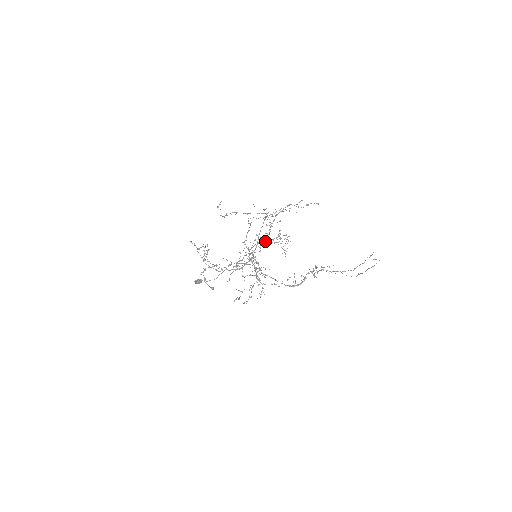
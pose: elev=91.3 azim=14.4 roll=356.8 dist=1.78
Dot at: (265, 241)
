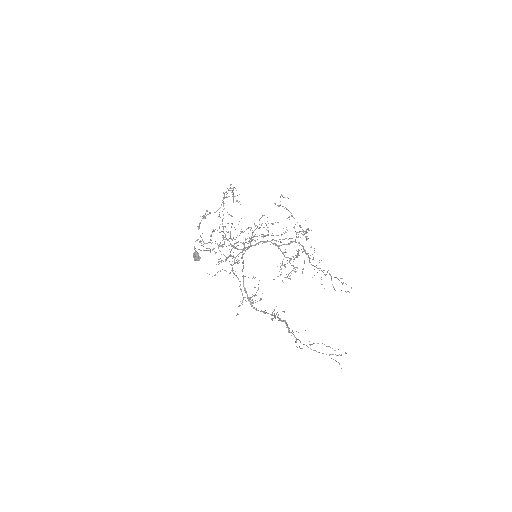
Dot at: (277, 245)
